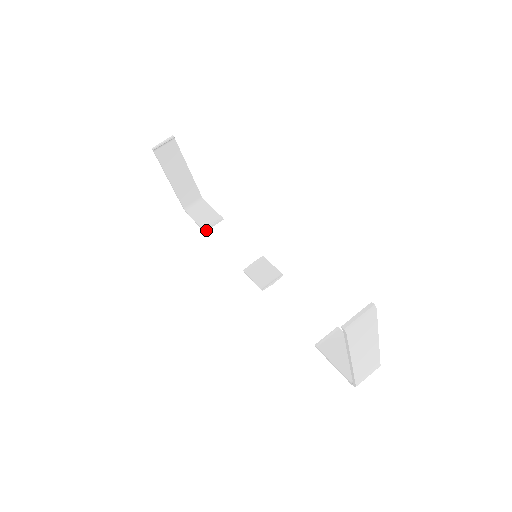
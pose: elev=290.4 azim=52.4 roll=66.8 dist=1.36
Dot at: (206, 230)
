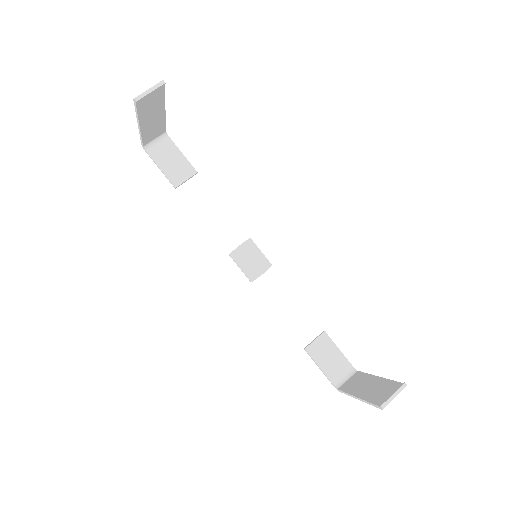
Dot at: occluded
